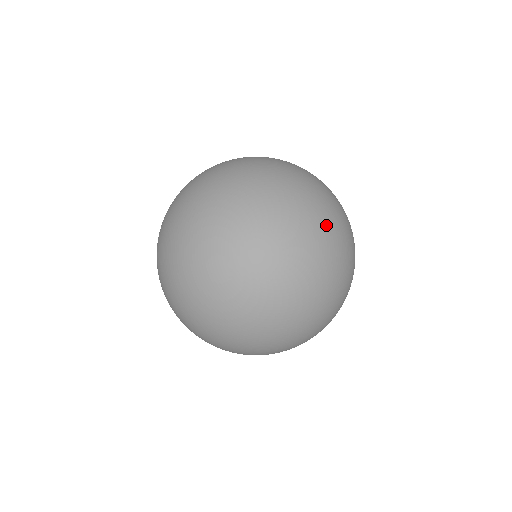
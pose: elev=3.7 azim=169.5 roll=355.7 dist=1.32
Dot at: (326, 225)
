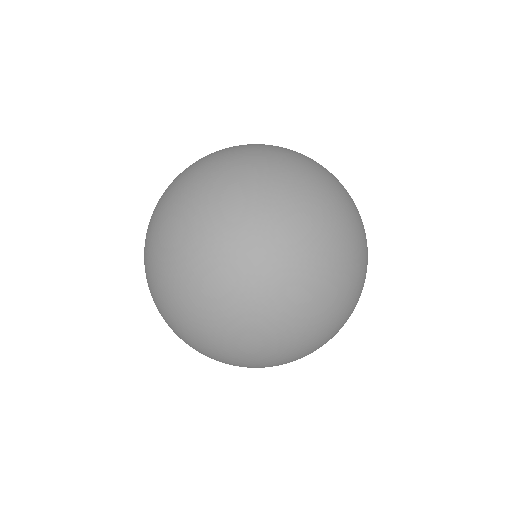
Dot at: occluded
